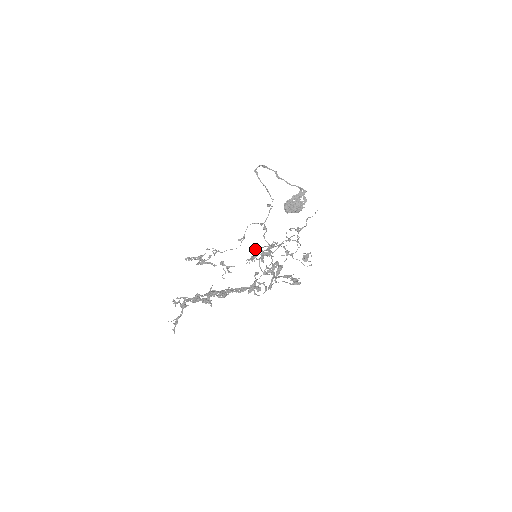
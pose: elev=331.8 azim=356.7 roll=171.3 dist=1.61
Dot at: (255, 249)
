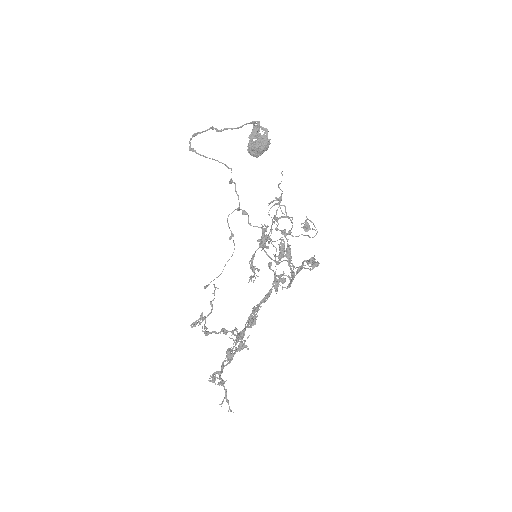
Dot at: occluded
